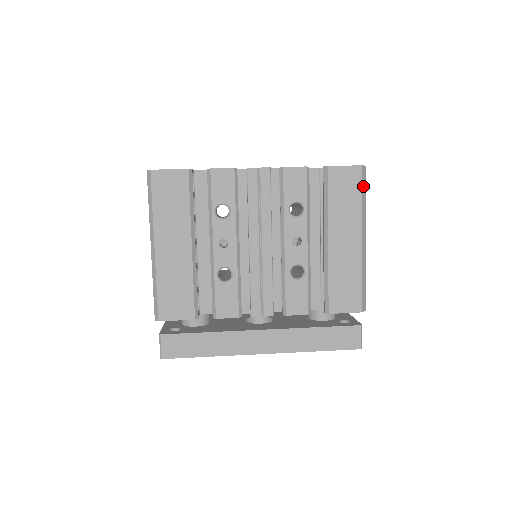
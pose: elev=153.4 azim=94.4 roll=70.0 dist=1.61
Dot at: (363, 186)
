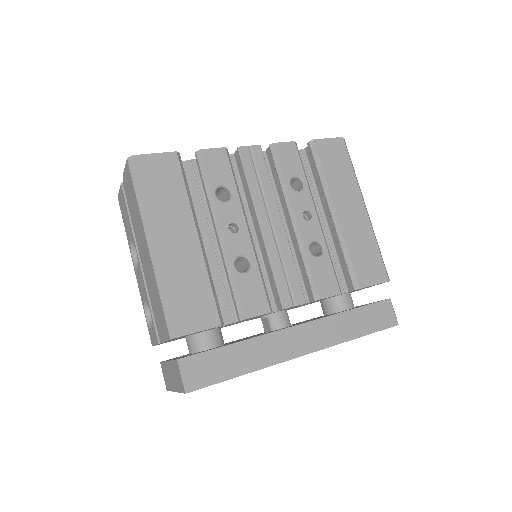
Dot at: (349, 156)
